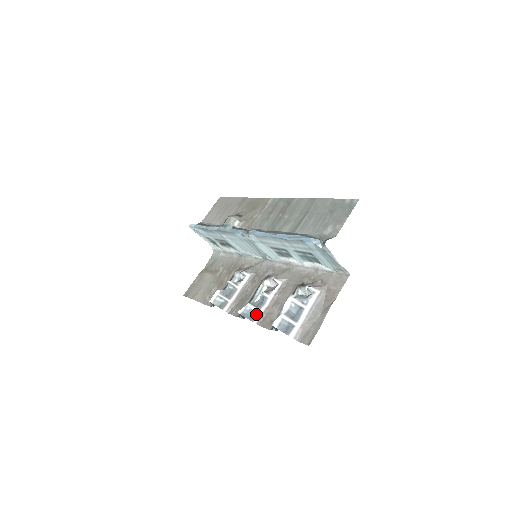
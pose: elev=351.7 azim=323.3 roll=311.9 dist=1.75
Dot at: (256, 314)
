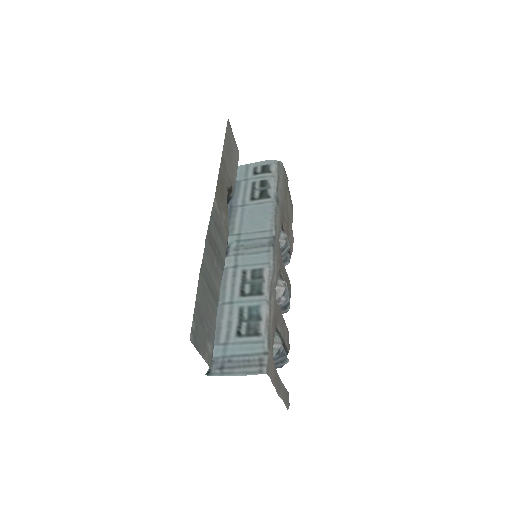
Dot at: occluded
